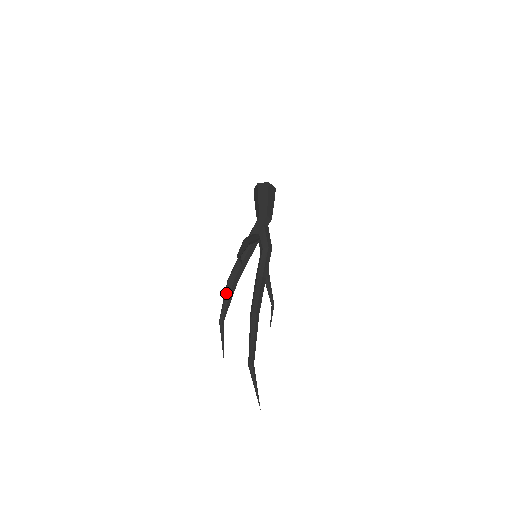
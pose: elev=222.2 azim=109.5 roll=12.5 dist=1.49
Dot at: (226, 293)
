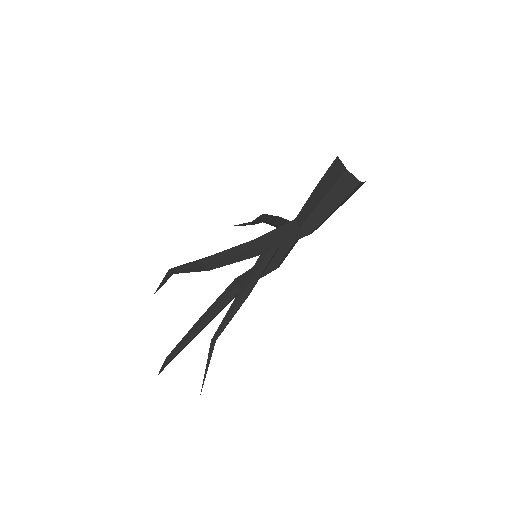
Dot at: (191, 269)
